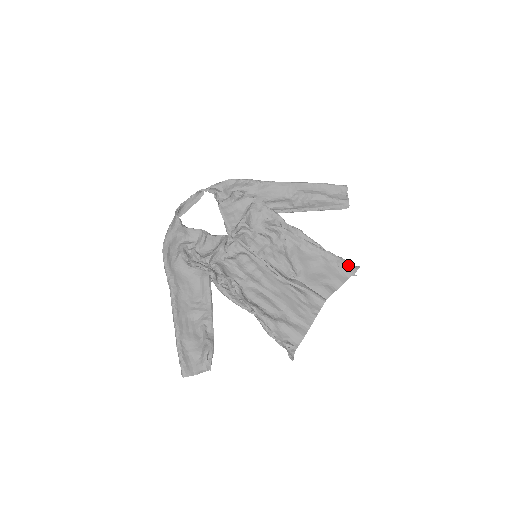
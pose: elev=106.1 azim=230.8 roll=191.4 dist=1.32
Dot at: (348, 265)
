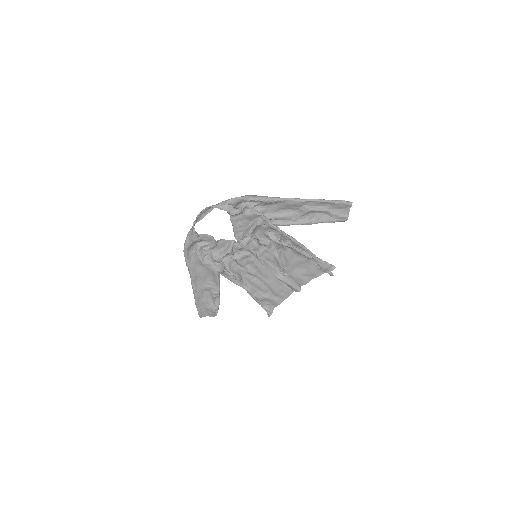
Dot at: (326, 267)
